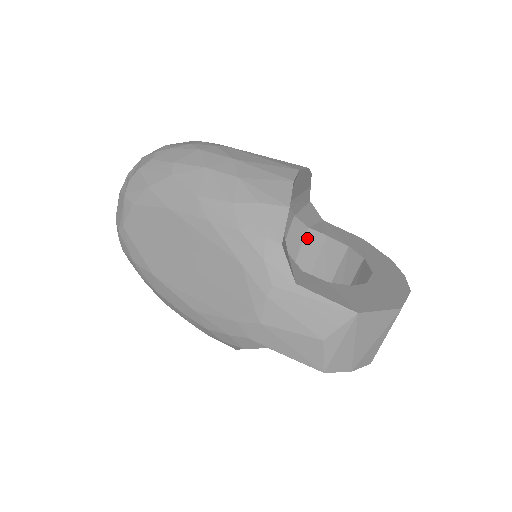
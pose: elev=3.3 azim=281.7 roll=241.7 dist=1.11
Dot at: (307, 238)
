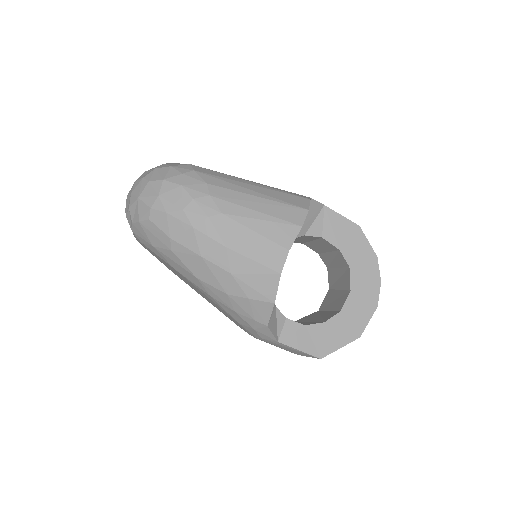
Dot at: (303, 237)
